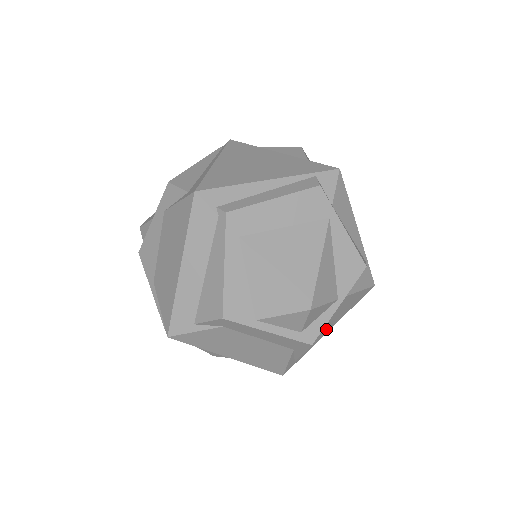
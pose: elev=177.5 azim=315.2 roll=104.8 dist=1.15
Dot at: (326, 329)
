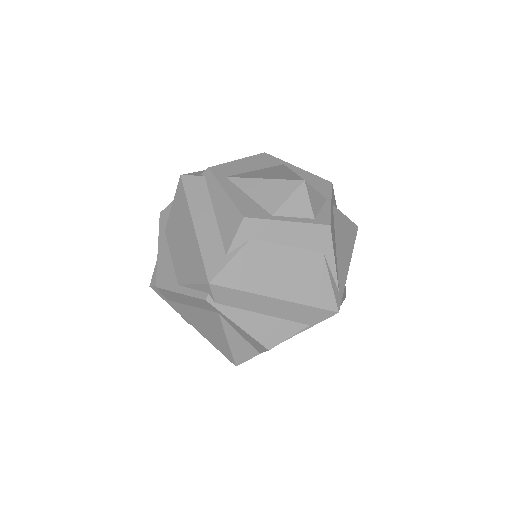
Dot at: (344, 257)
